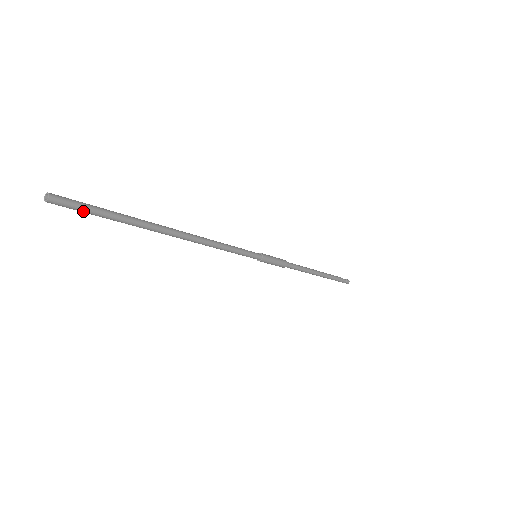
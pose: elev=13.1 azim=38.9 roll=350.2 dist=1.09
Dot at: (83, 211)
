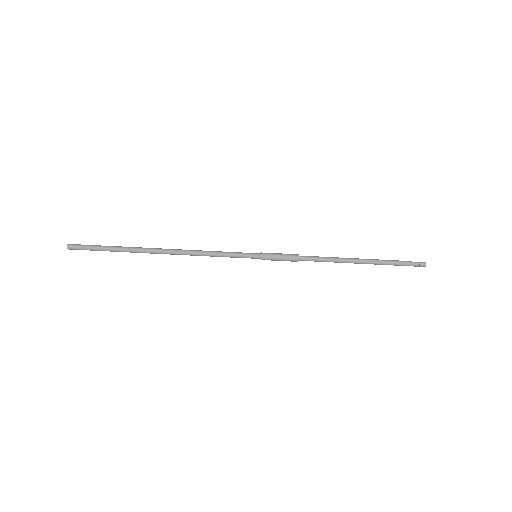
Dot at: (90, 249)
